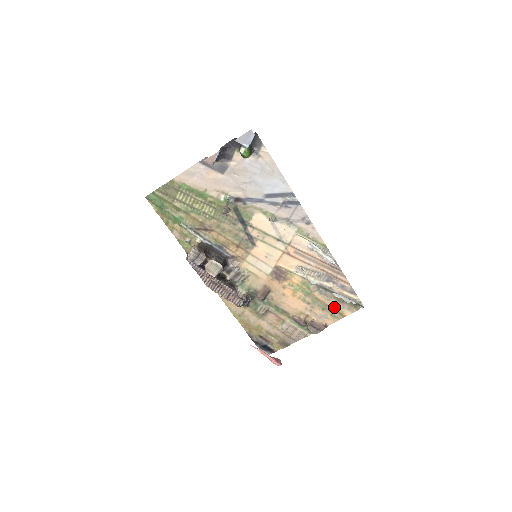
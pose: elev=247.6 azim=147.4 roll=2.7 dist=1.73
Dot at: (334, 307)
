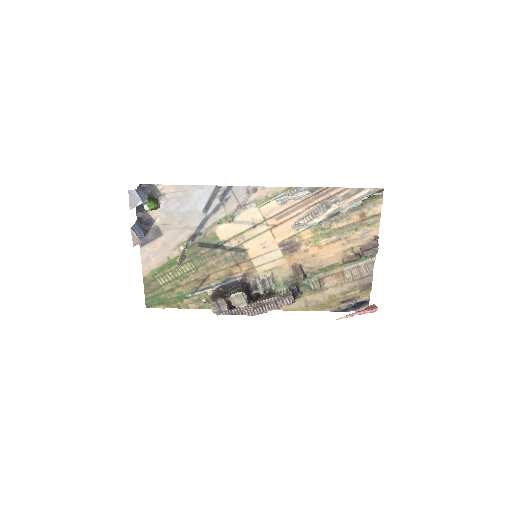
Dot at: (362, 218)
